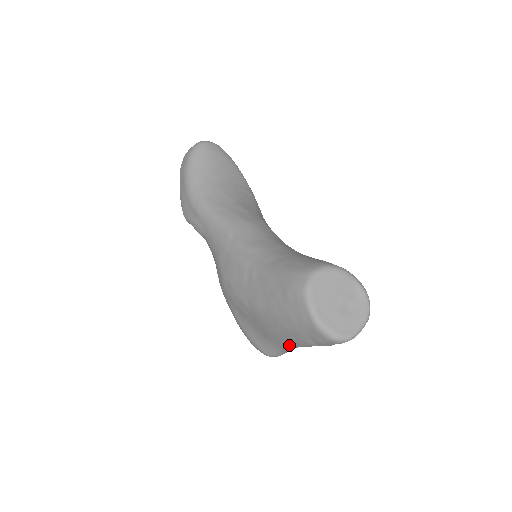
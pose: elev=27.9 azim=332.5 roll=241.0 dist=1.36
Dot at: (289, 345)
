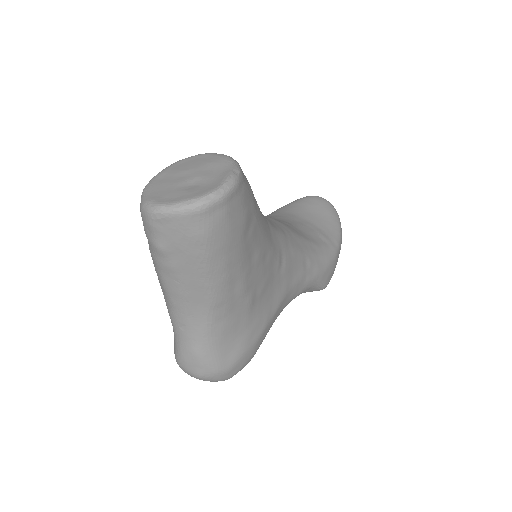
Dot at: (163, 294)
